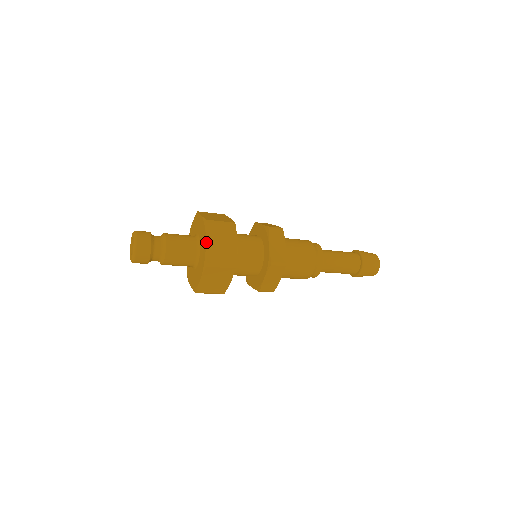
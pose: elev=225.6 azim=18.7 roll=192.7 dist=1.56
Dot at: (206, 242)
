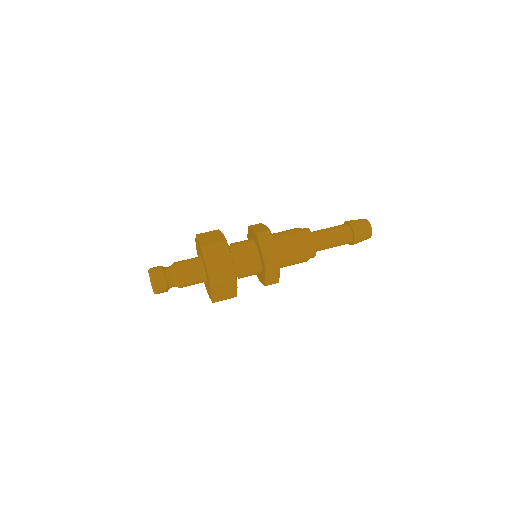
Dot at: (206, 266)
